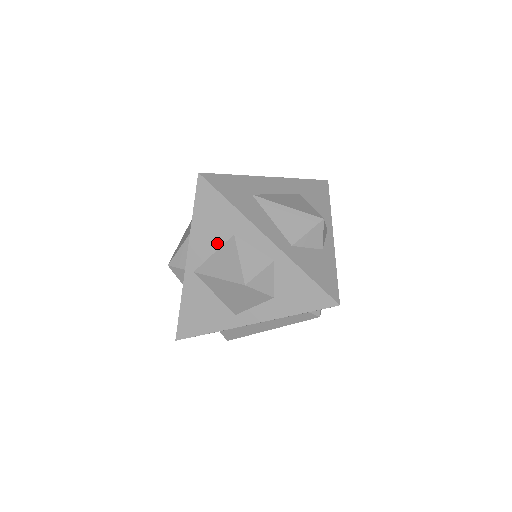
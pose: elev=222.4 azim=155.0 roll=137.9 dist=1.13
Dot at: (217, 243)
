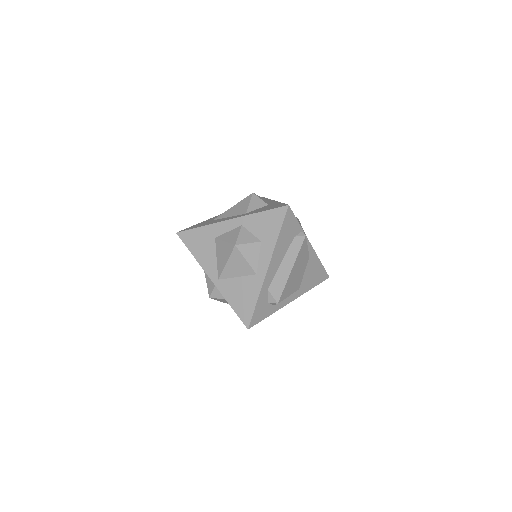
Dot at: (213, 252)
